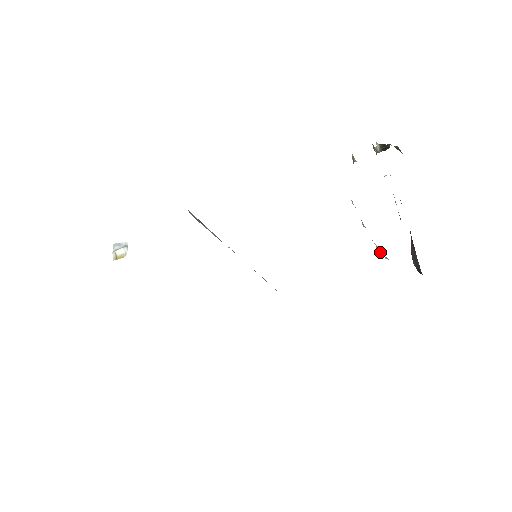
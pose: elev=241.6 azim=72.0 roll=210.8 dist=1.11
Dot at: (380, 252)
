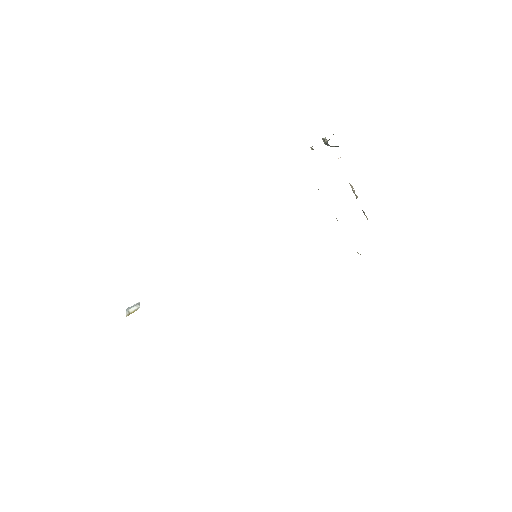
Dot at: occluded
